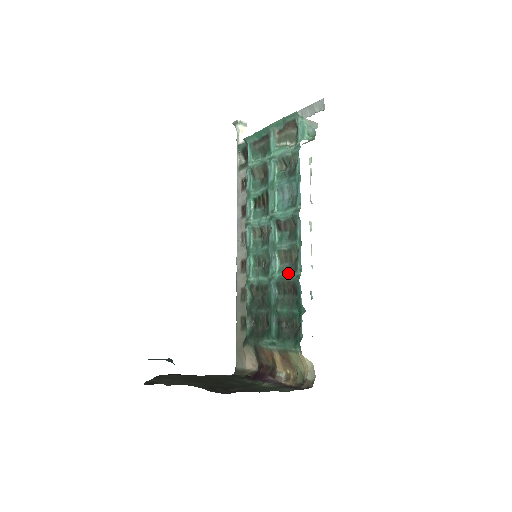
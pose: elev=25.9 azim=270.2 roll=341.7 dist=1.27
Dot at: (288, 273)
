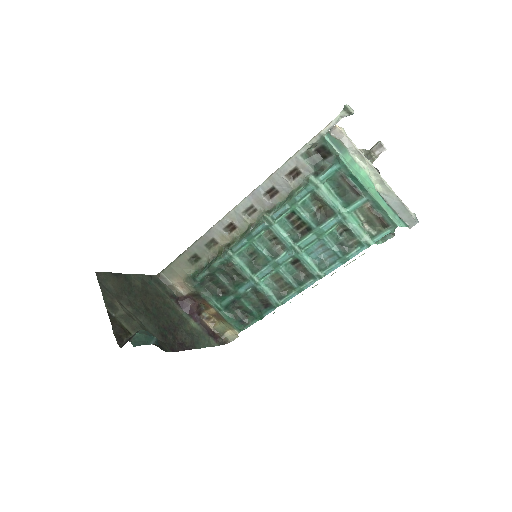
Dot at: (271, 293)
